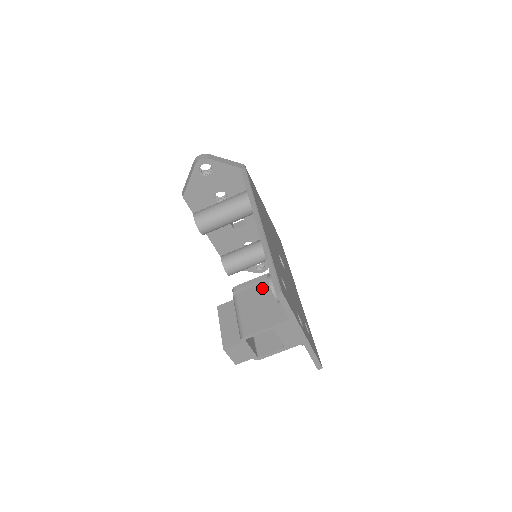
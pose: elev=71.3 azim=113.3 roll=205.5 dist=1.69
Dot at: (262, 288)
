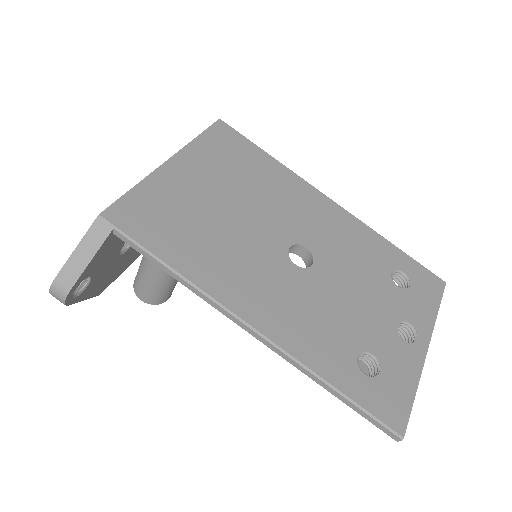
Dot at: occluded
